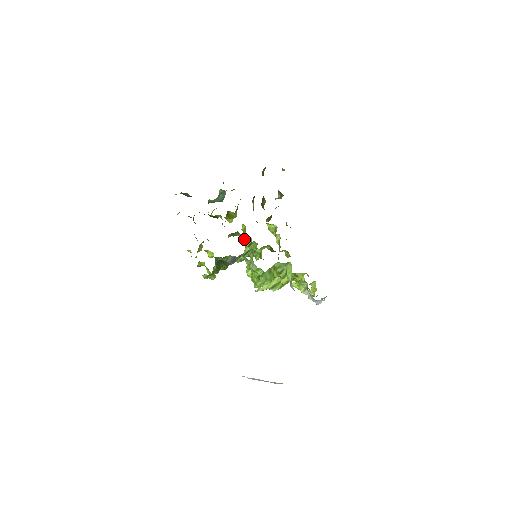
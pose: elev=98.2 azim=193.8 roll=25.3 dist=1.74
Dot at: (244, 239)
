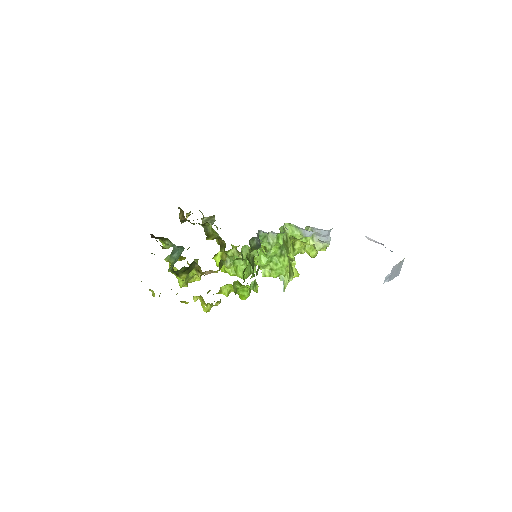
Dot at: (231, 260)
